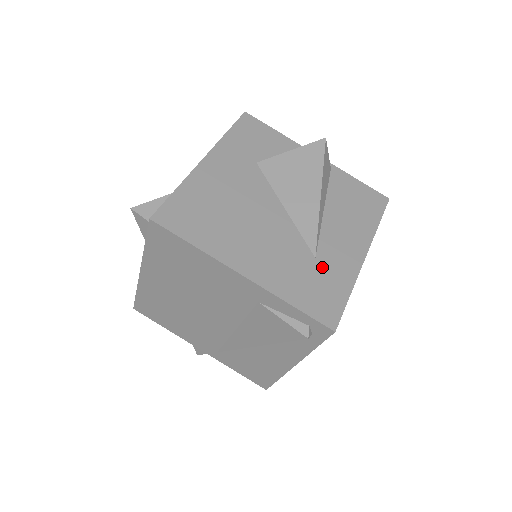
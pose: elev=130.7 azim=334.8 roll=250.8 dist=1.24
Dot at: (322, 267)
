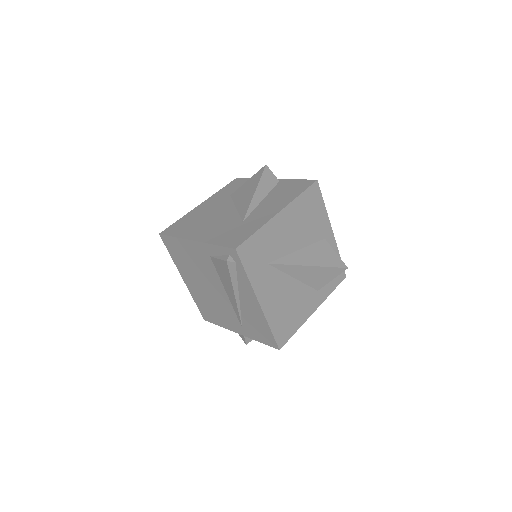
Dot at: (245, 224)
